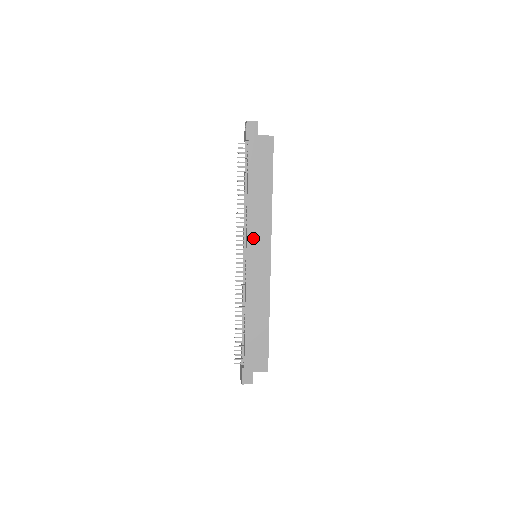
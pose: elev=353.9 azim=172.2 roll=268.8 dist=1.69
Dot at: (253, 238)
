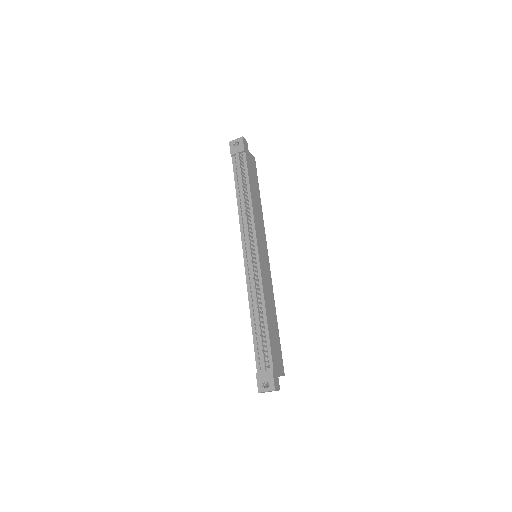
Dot at: (259, 236)
